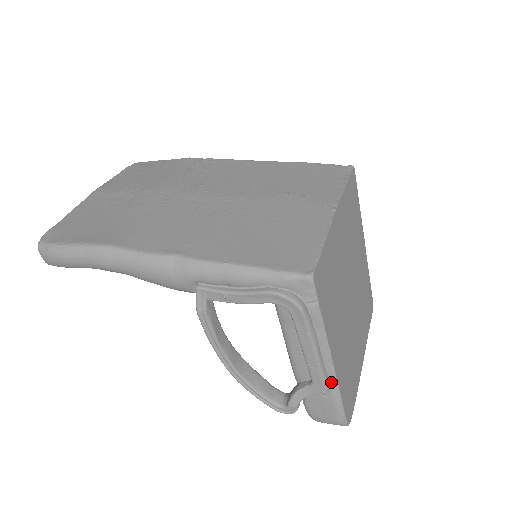
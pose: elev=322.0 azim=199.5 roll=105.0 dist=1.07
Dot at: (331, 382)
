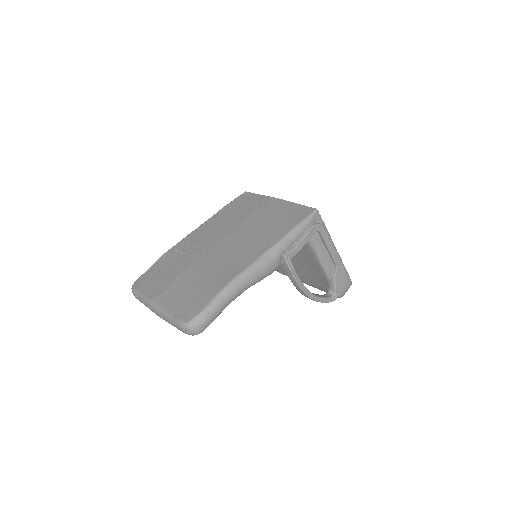
Dot at: occluded
